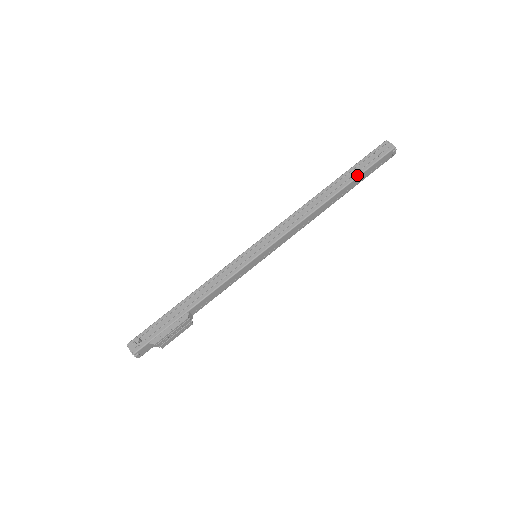
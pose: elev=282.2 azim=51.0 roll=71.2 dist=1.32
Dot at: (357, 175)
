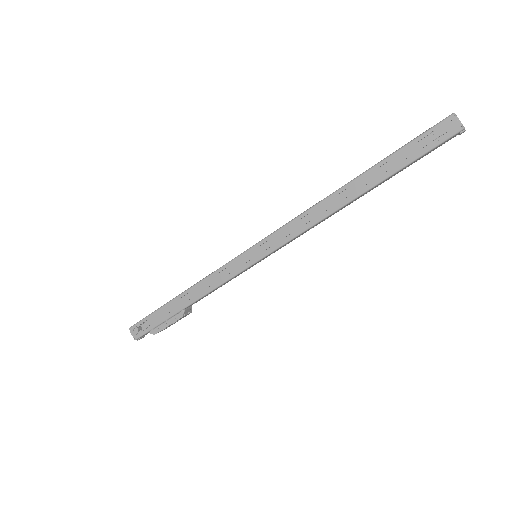
Dot at: (395, 170)
